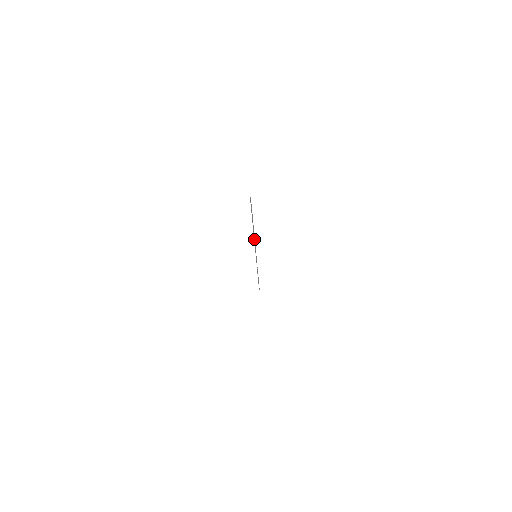
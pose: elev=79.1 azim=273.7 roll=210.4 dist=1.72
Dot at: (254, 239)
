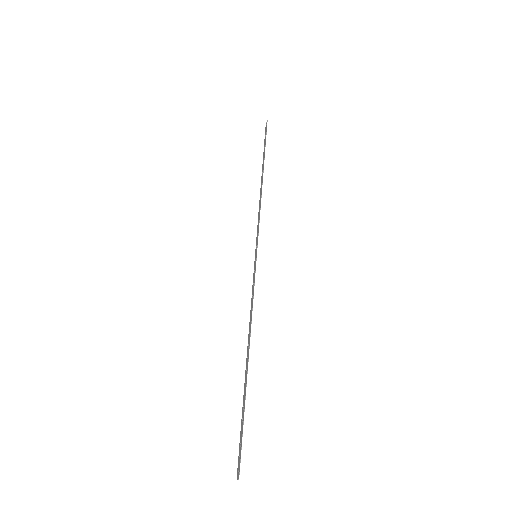
Dot at: (250, 321)
